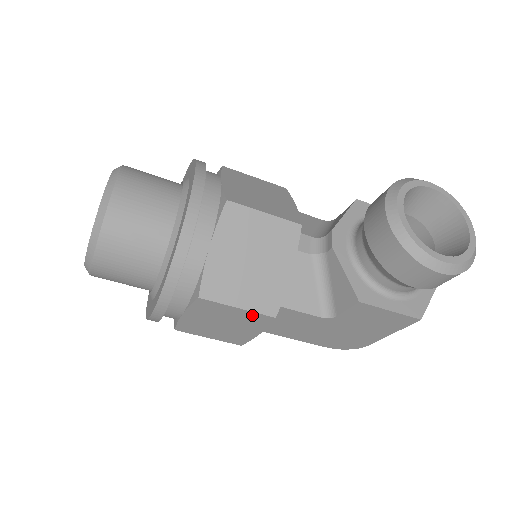
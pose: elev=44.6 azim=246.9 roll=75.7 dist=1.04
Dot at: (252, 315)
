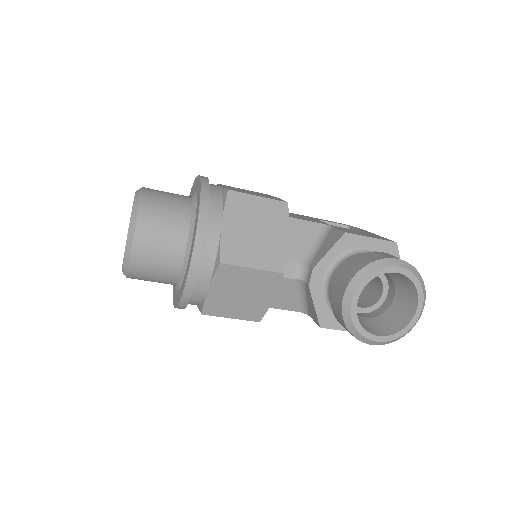
Dot at: occluded
